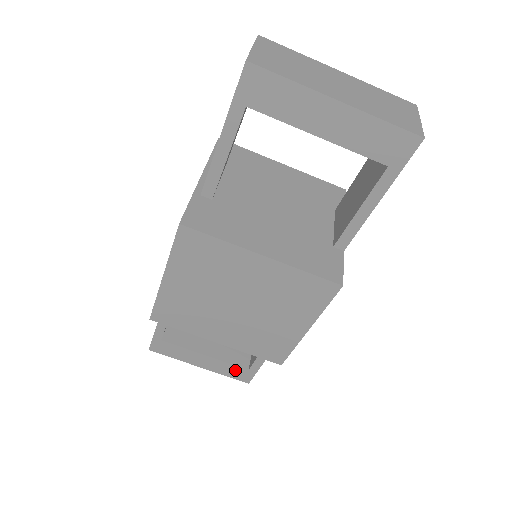
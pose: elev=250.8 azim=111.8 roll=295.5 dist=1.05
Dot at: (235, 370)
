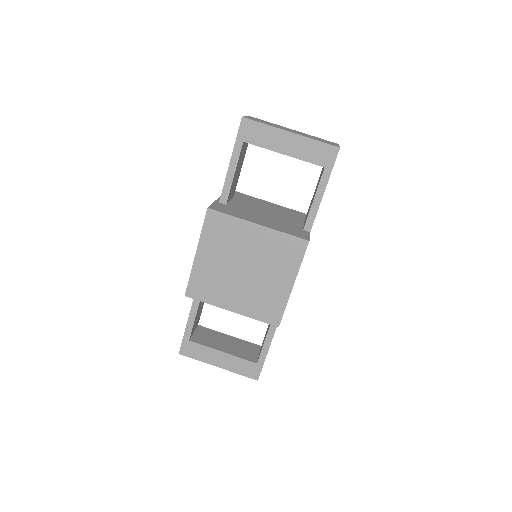
Dot at: (246, 366)
